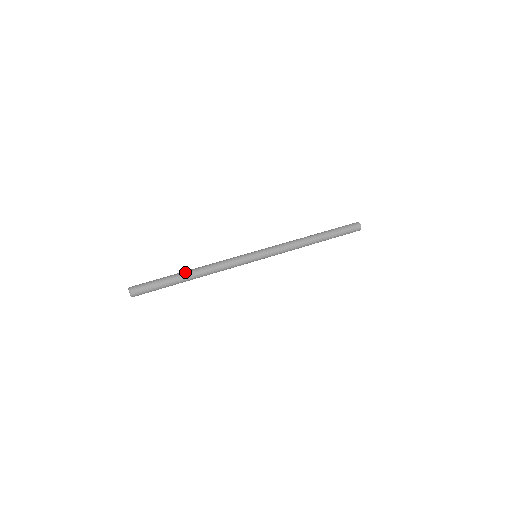
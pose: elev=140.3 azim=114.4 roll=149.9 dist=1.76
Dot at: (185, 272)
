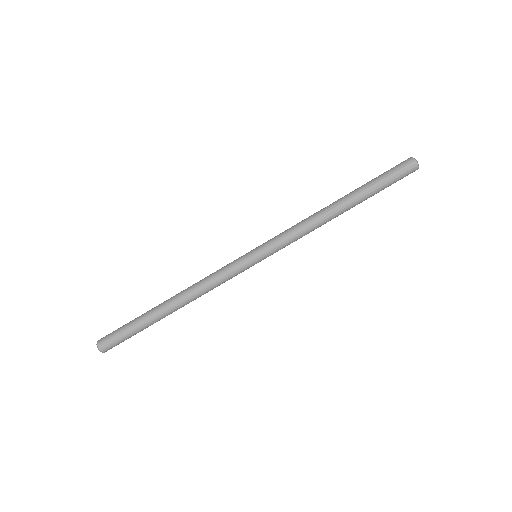
Dot at: (162, 309)
